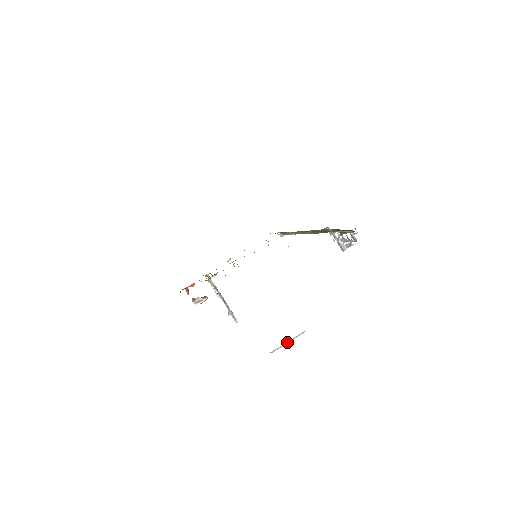
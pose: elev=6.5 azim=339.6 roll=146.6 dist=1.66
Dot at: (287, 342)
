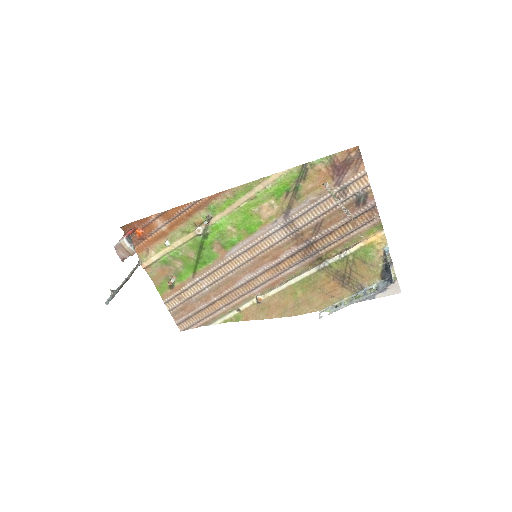
Dot at: (338, 200)
